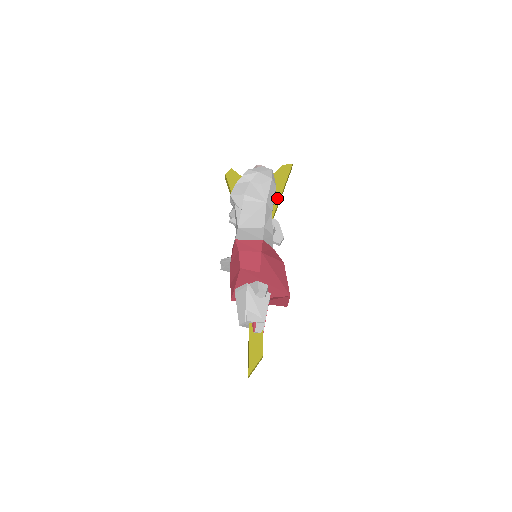
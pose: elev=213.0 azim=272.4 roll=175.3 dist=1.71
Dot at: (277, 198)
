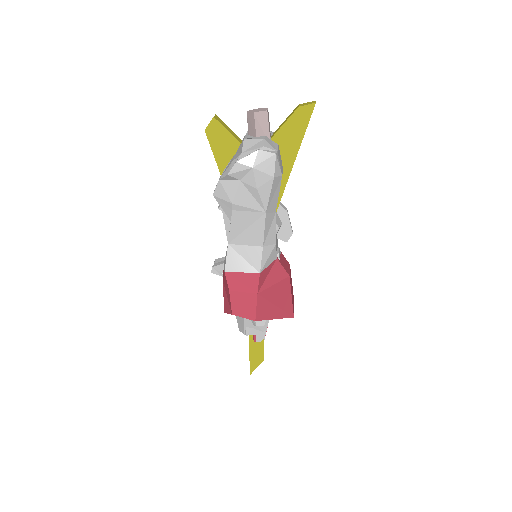
Dot at: (286, 174)
